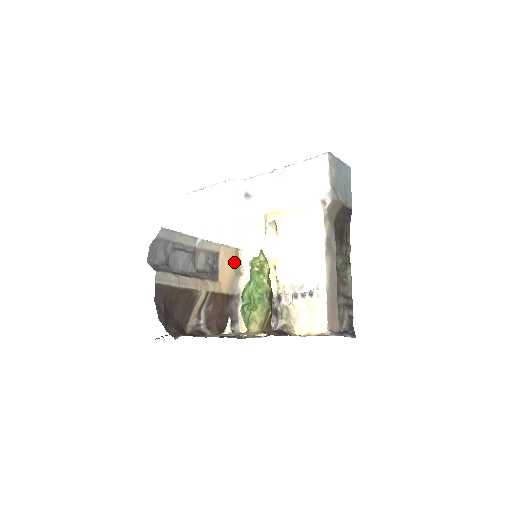
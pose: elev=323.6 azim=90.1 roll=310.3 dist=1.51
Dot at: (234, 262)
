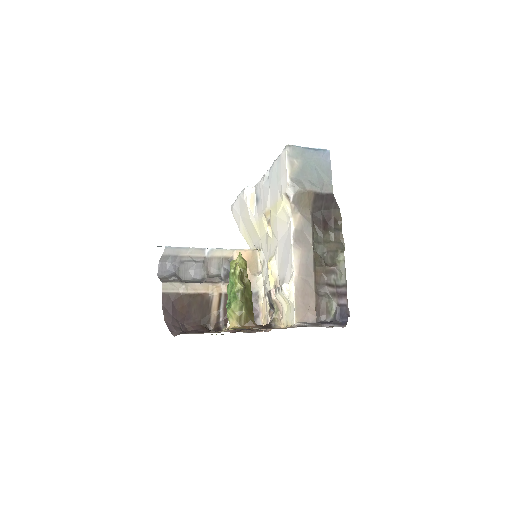
Dot at: (250, 263)
